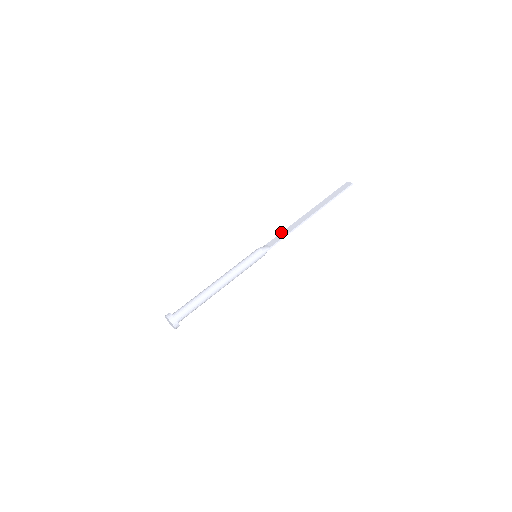
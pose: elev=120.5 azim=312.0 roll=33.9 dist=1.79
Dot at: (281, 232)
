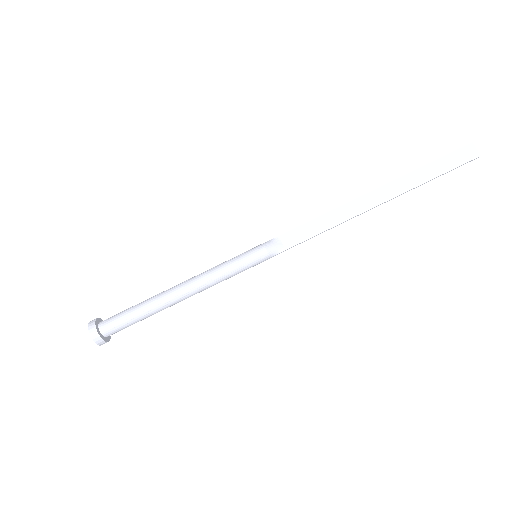
Dot at: (313, 219)
